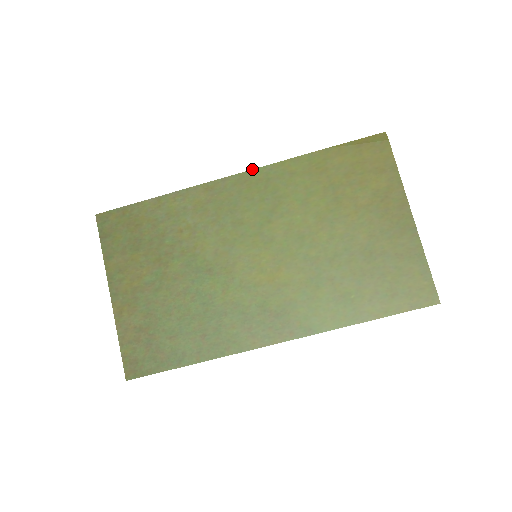
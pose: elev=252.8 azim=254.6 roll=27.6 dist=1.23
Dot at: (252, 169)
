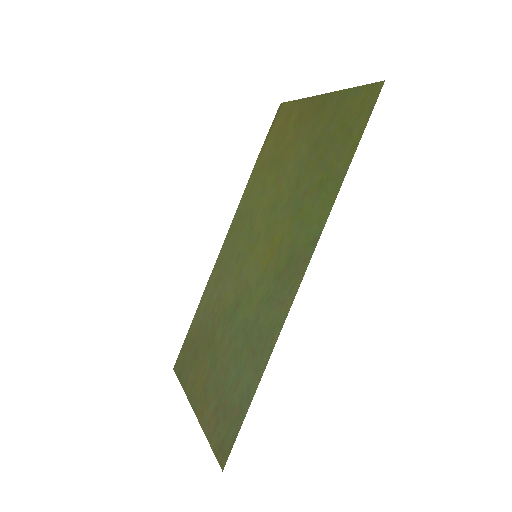
Dot at: (231, 224)
